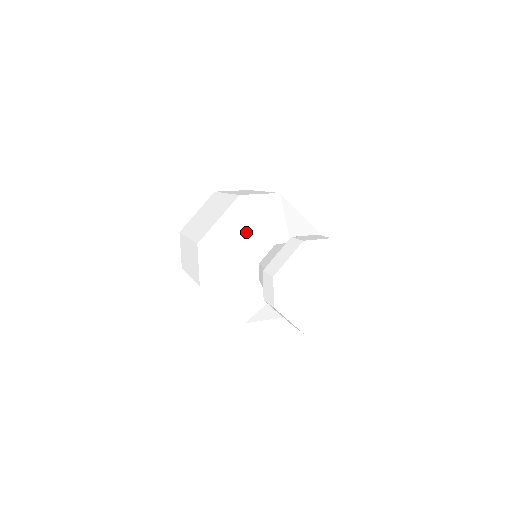
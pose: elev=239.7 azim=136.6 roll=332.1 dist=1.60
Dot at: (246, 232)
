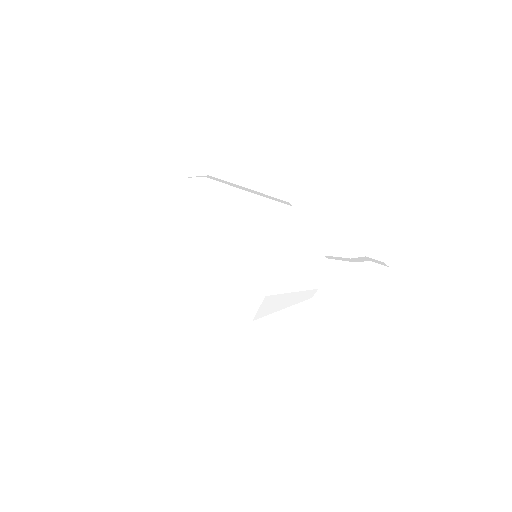
Dot at: (308, 246)
